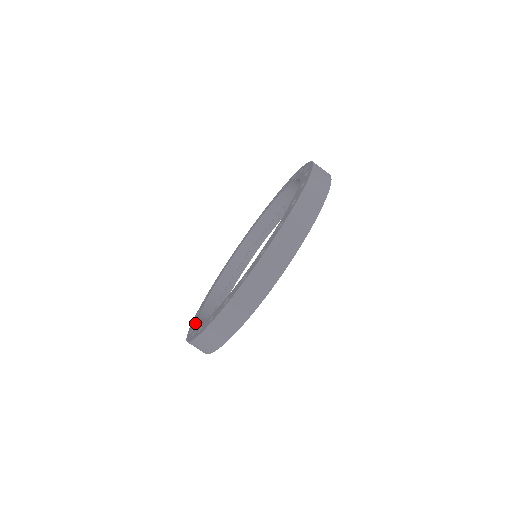
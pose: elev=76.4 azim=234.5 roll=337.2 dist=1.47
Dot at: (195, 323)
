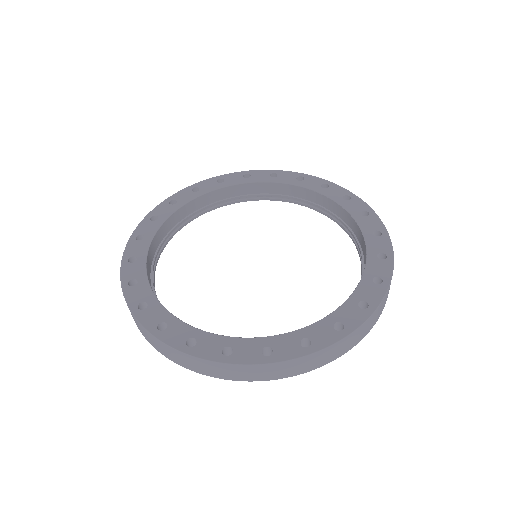
Dot at: (143, 249)
